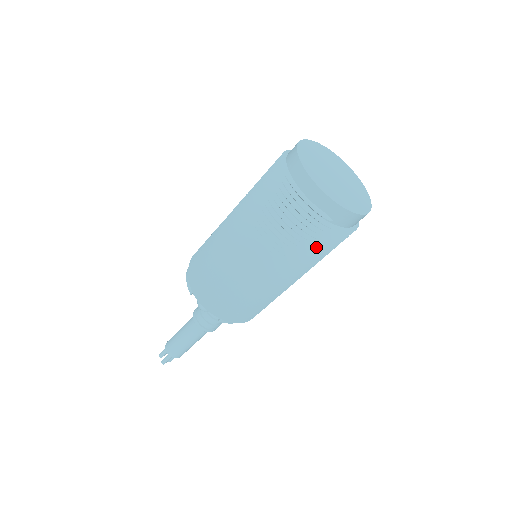
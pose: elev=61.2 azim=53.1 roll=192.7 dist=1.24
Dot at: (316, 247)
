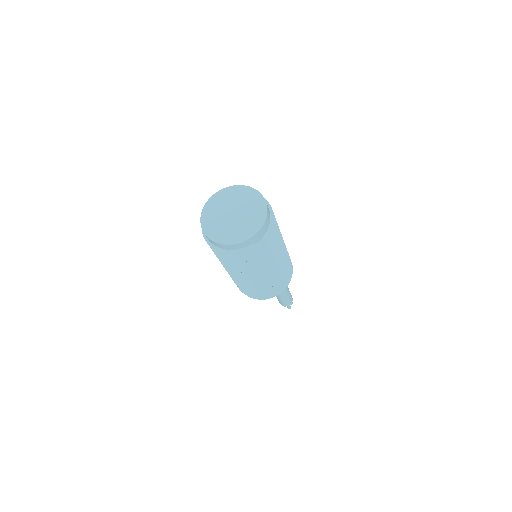
Dot at: (266, 251)
